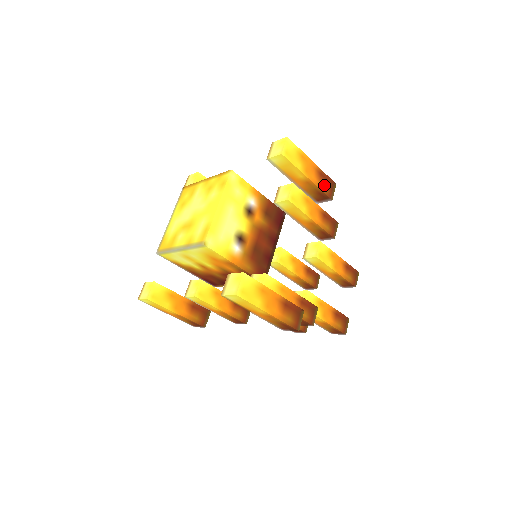
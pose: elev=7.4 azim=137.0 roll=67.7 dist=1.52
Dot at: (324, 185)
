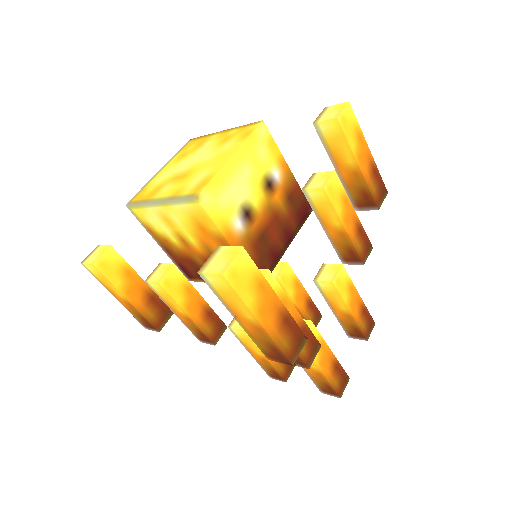
Dot at: (374, 186)
